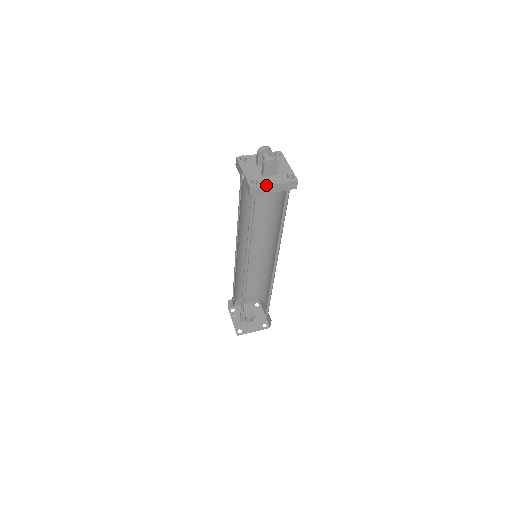
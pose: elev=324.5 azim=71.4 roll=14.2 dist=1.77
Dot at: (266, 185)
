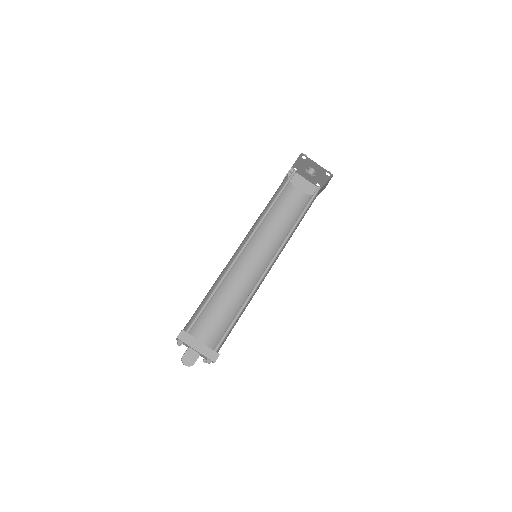
Dot at: occluded
